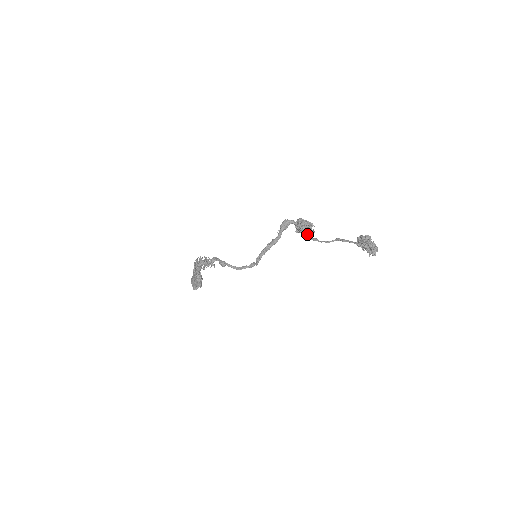
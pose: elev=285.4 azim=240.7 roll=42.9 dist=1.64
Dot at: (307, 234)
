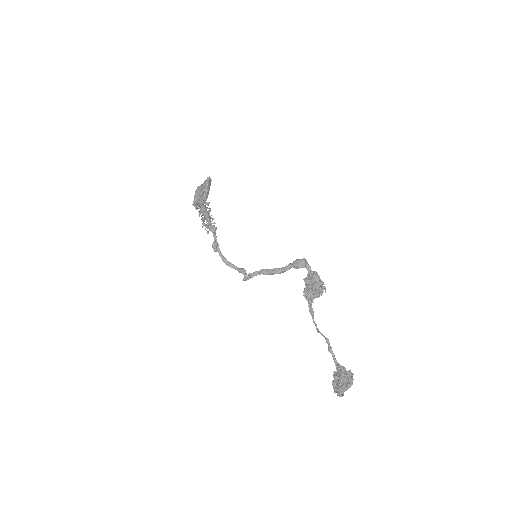
Dot at: occluded
